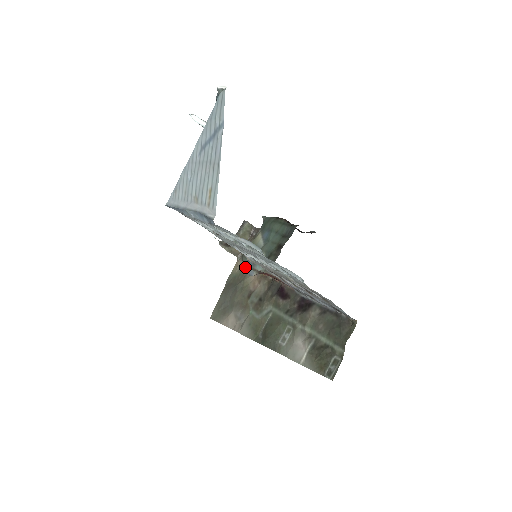
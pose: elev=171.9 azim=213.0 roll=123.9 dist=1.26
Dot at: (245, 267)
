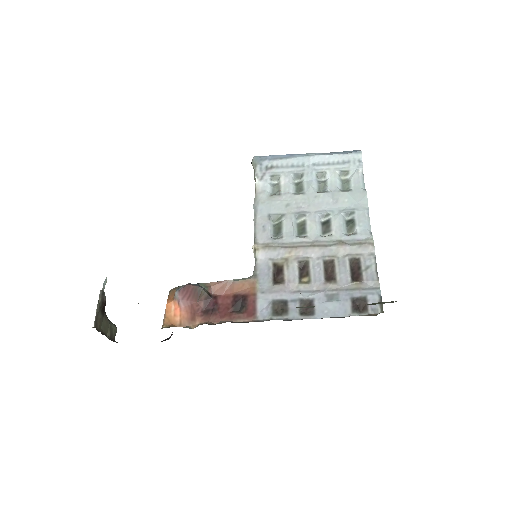
Dot at: (189, 284)
